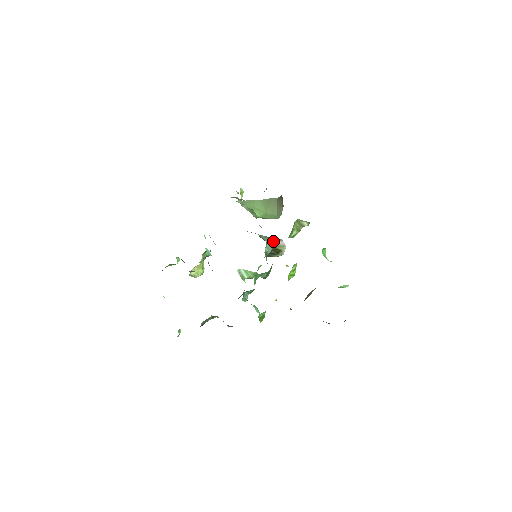
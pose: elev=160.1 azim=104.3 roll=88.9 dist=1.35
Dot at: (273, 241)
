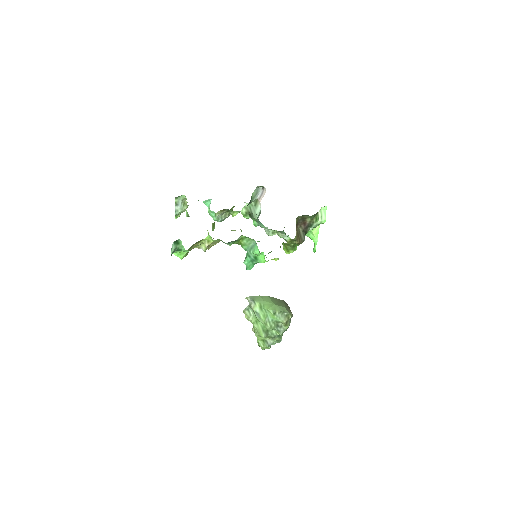
Dot at: (259, 202)
